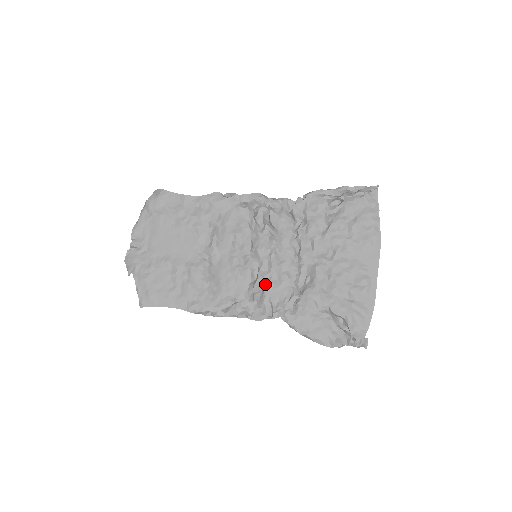
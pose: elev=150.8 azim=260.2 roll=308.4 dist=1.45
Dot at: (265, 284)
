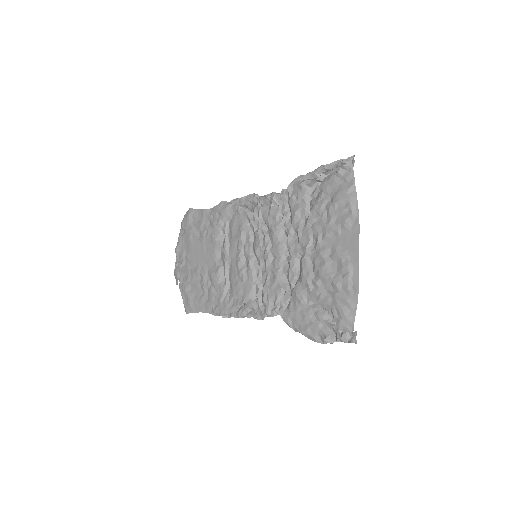
Dot at: (264, 283)
